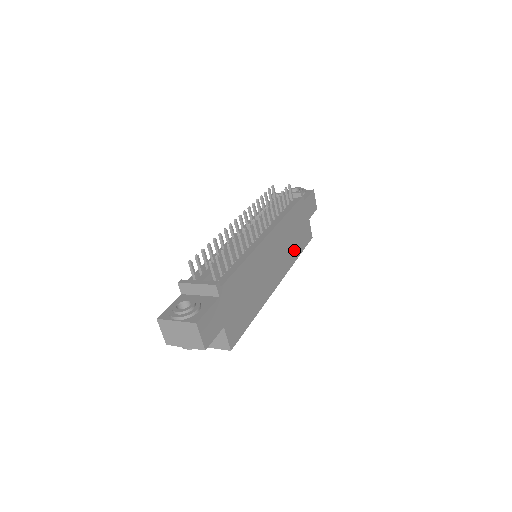
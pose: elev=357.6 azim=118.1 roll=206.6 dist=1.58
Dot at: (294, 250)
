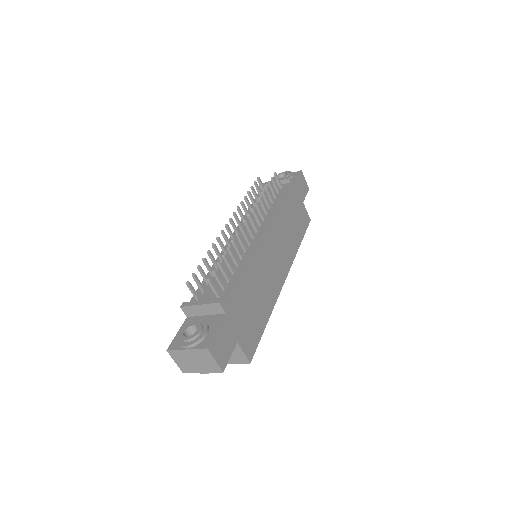
Dot at: (294, 239)
